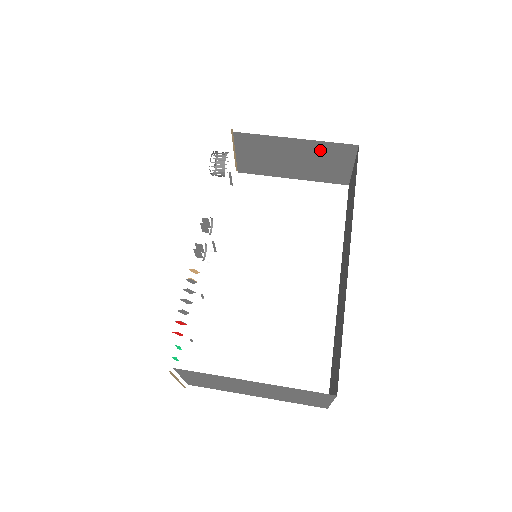
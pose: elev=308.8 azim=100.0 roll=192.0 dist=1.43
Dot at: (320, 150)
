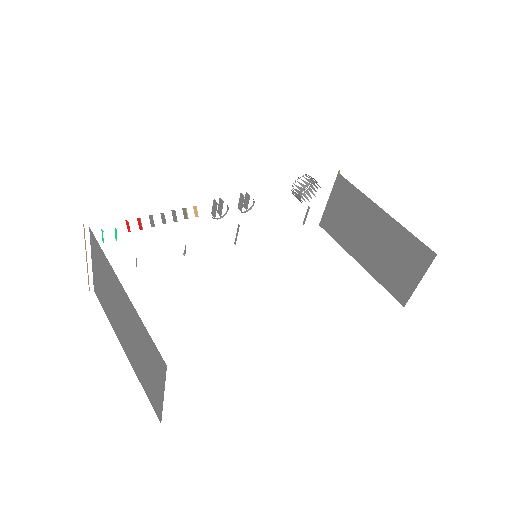
Dot at: (398, 239)
